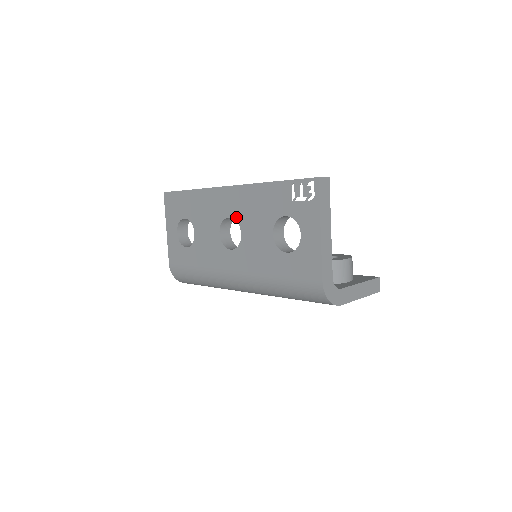
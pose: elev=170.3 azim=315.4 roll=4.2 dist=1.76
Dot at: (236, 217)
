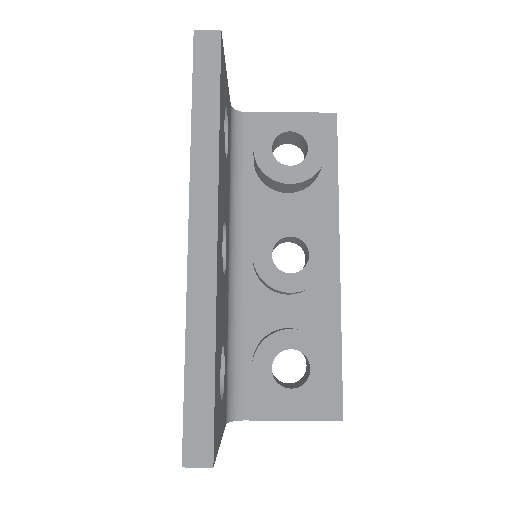
Dot at: occluded
